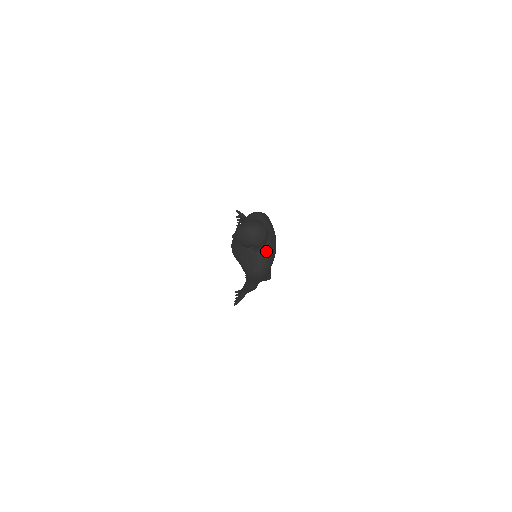
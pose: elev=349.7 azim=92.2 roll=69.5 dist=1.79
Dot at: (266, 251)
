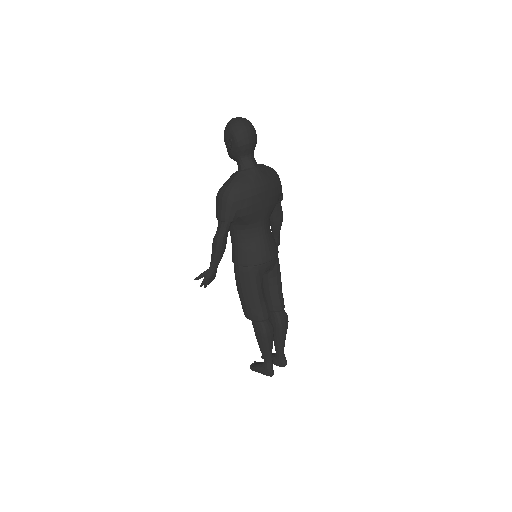
Dot at: (246, 173)
